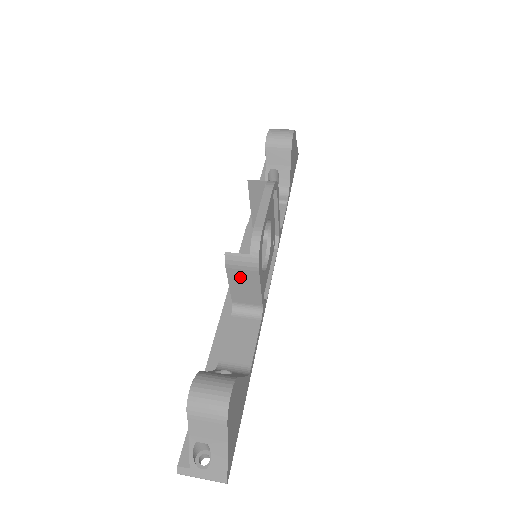
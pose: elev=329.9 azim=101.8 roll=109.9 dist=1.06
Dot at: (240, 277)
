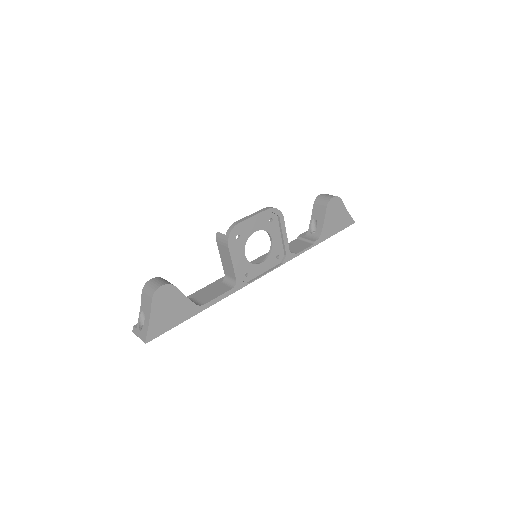
Dot at: (223, 251)
